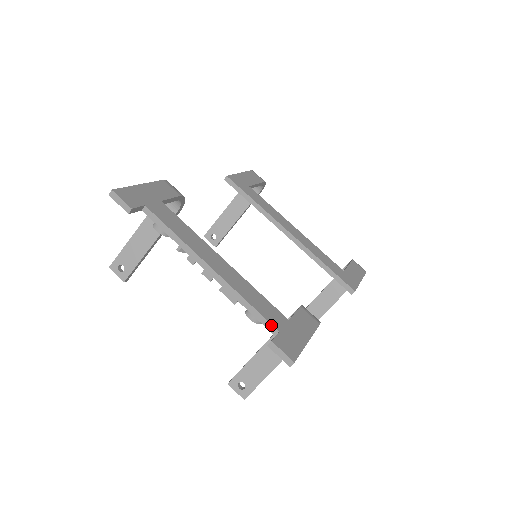
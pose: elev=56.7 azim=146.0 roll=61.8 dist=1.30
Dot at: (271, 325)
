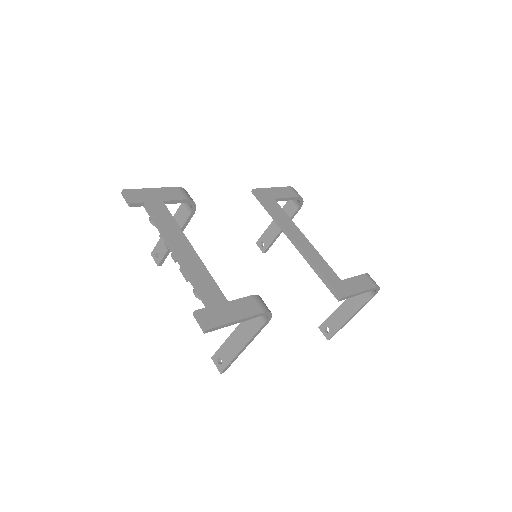
Dot at: (205, 301)
